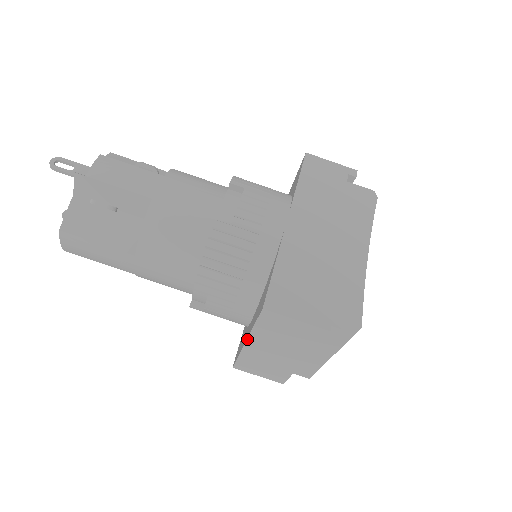
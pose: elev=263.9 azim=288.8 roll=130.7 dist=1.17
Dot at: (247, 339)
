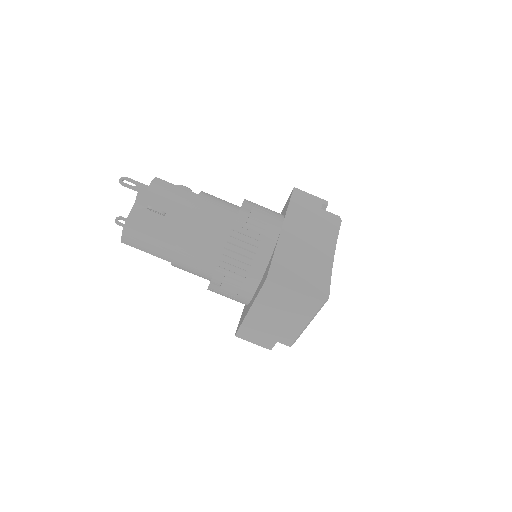
Dot at: (251, 307)
